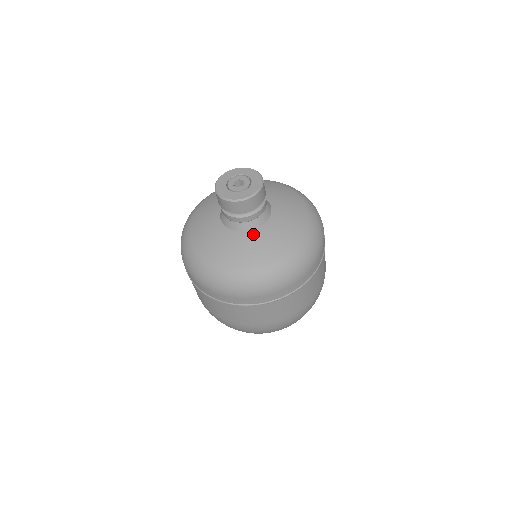
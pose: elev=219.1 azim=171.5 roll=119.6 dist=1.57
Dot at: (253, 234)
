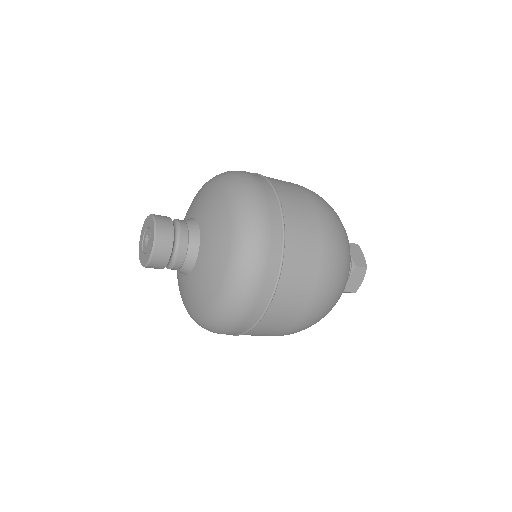
Dot at: (196, 270)
